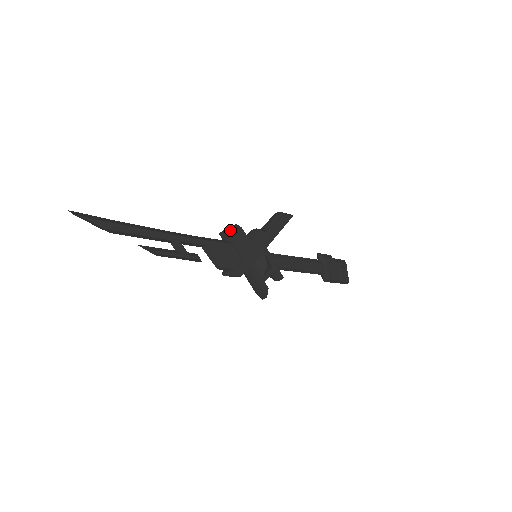
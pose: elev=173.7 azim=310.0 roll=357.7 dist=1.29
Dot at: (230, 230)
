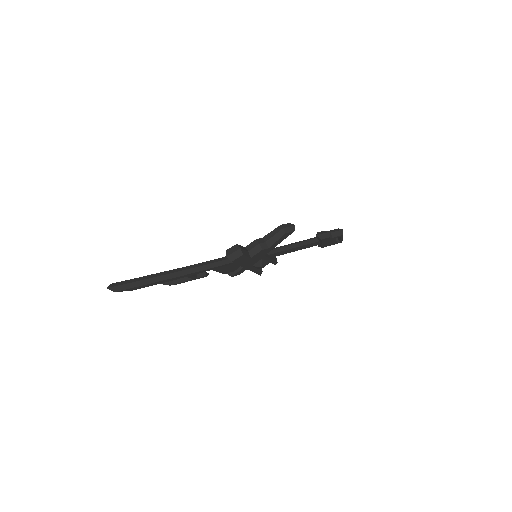
Dot at: (234, 255)
